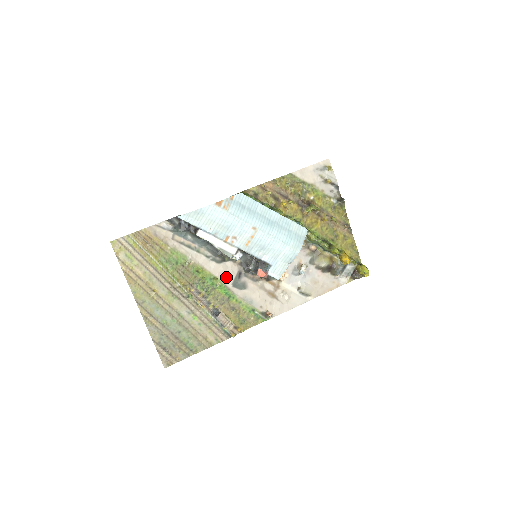
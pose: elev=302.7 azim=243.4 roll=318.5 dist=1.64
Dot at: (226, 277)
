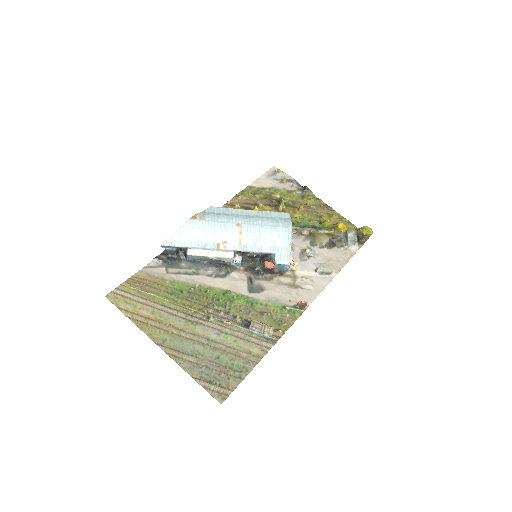
Dot at: (238, 287)
